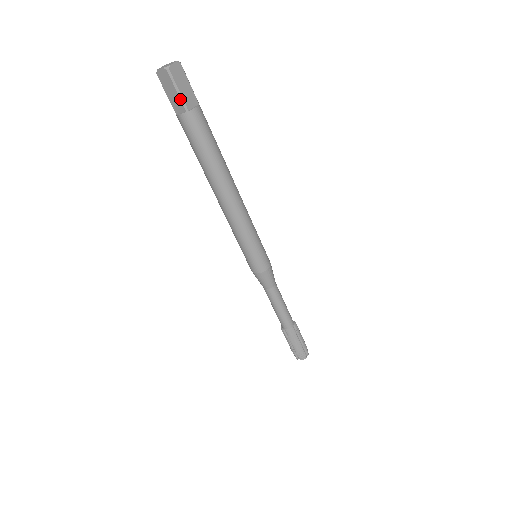
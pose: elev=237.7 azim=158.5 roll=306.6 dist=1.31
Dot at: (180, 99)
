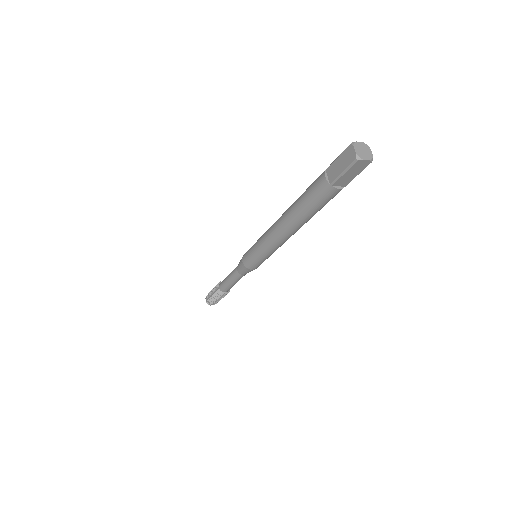
Dot at: occluded
